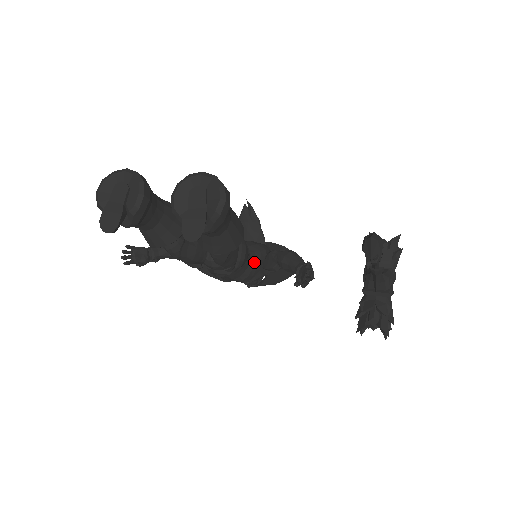
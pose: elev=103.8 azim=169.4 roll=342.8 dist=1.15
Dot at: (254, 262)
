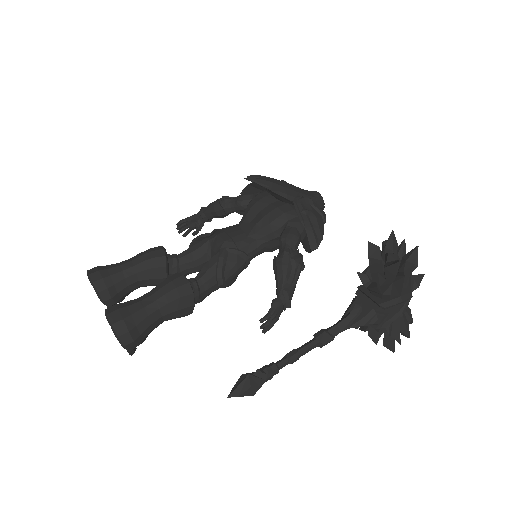
Dot at: (270, 243)
